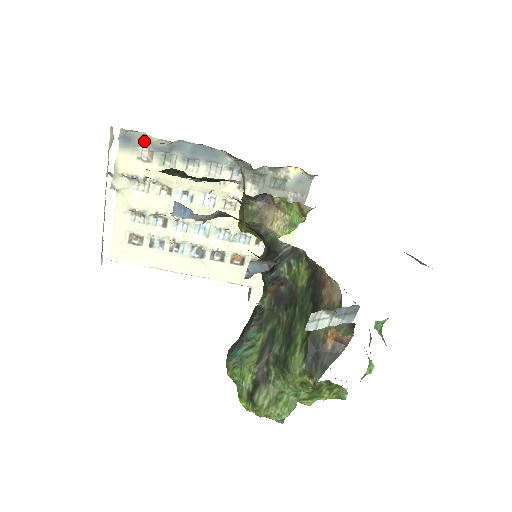
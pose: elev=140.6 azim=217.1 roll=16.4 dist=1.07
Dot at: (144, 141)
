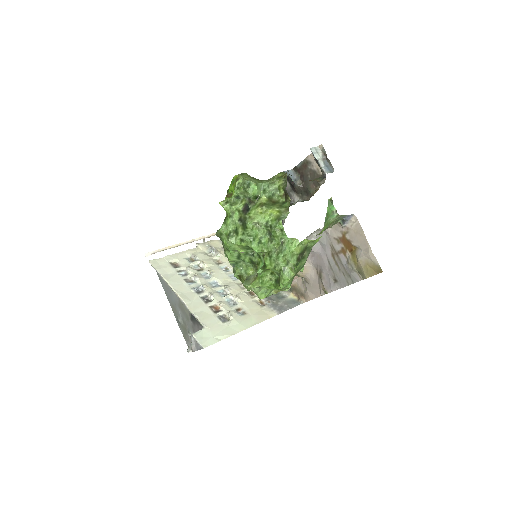
Dot at: occluded
